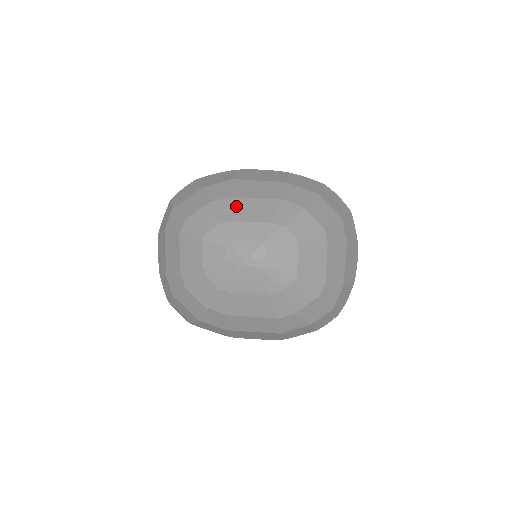
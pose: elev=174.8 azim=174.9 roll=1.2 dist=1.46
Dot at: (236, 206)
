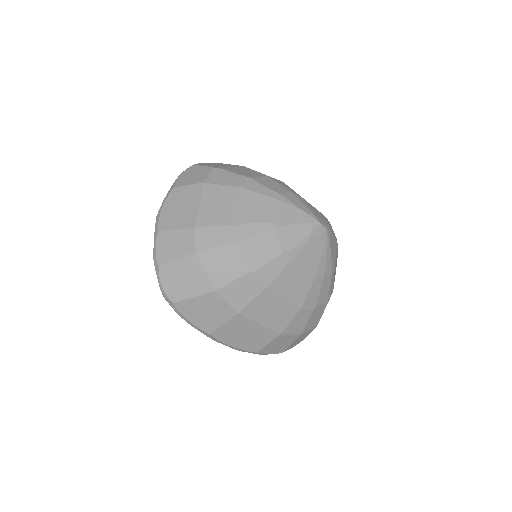
Dot at: occluded
